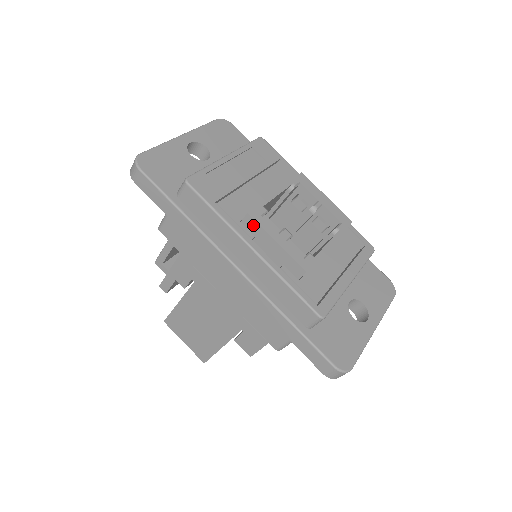
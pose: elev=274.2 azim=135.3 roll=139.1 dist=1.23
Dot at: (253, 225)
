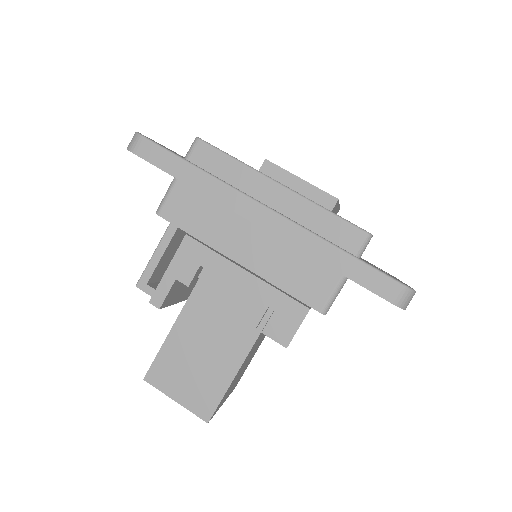
Dot at: (273, 170)
